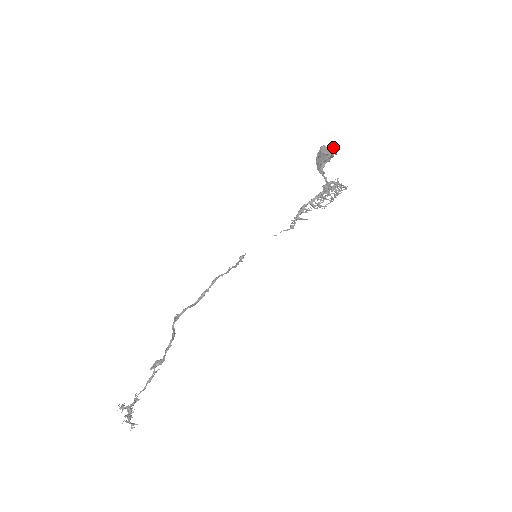
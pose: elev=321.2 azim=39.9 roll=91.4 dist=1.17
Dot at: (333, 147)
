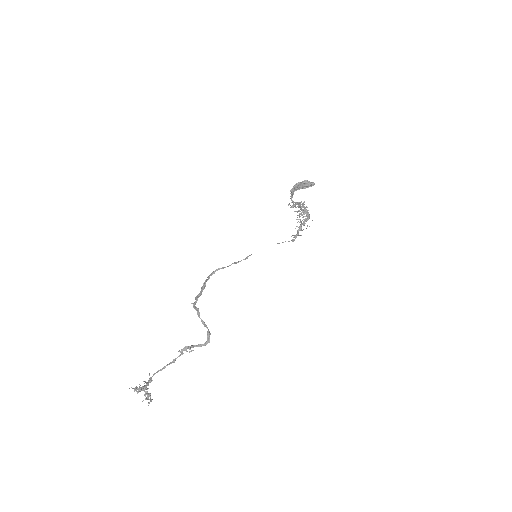
Dot at: (314, 183)
